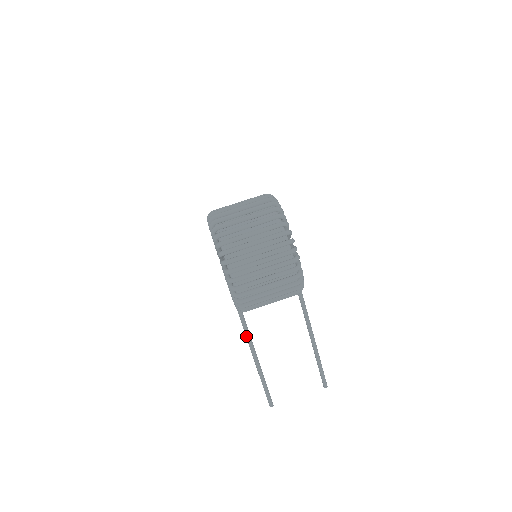
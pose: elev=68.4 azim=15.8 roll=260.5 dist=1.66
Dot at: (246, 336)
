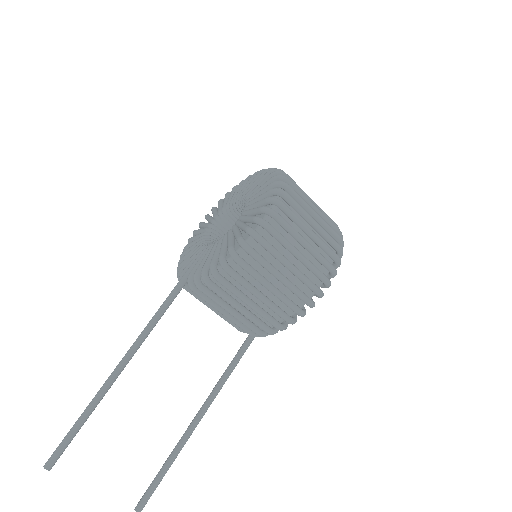
Dot at: (147, 326)
